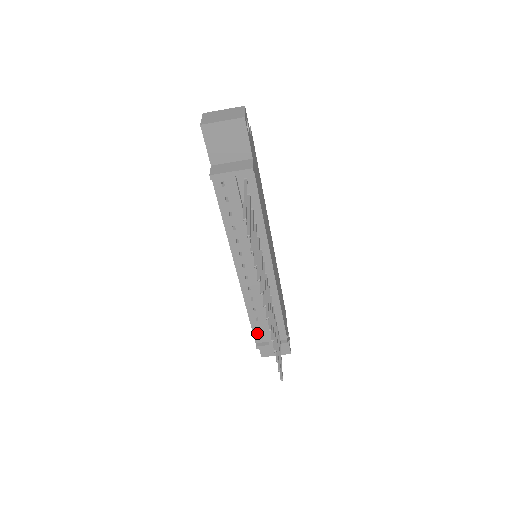
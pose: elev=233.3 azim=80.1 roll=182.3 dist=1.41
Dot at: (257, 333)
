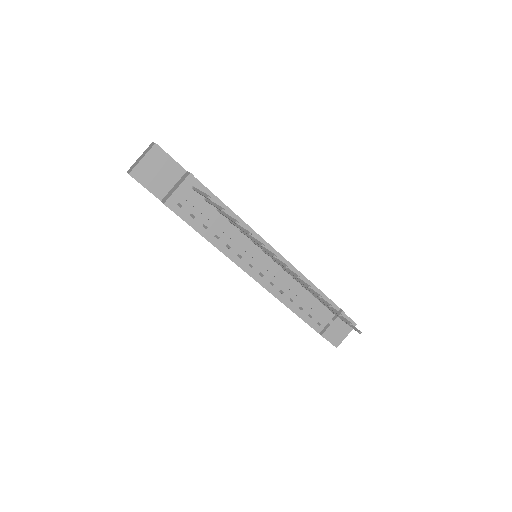
Dot at: (312, 323)
